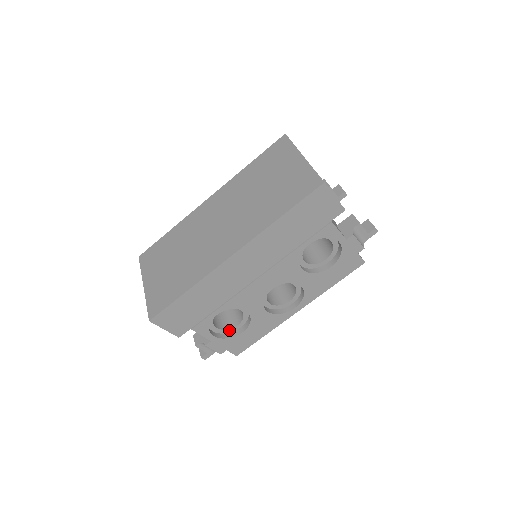
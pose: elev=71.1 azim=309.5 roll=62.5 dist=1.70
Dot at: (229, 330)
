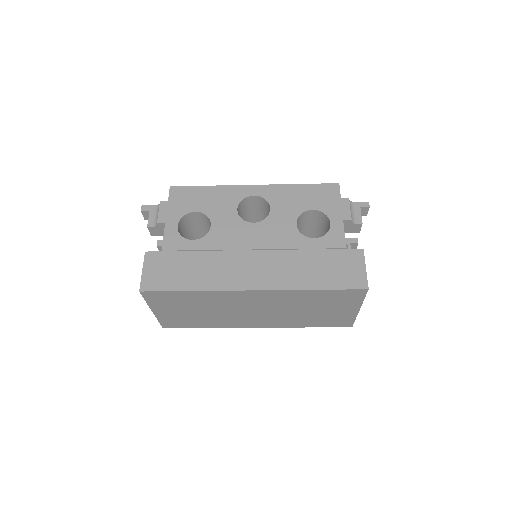
Dot at: occluded
